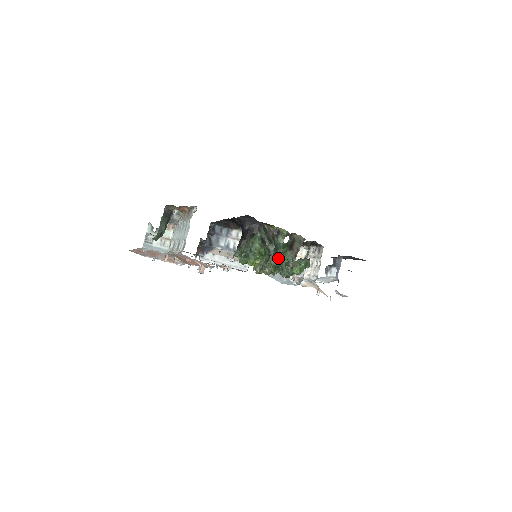
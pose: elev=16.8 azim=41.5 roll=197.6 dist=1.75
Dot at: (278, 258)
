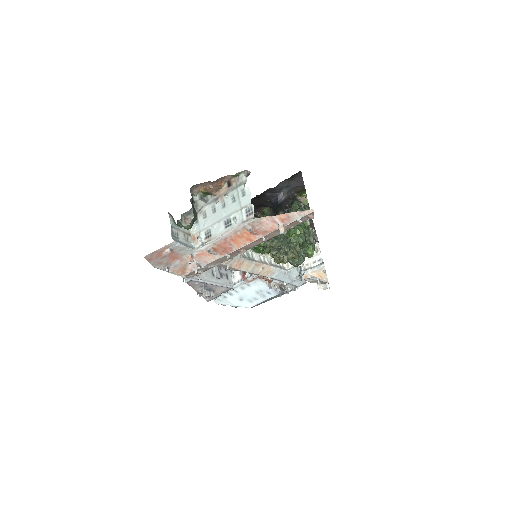
Dot at: (304, 234)
